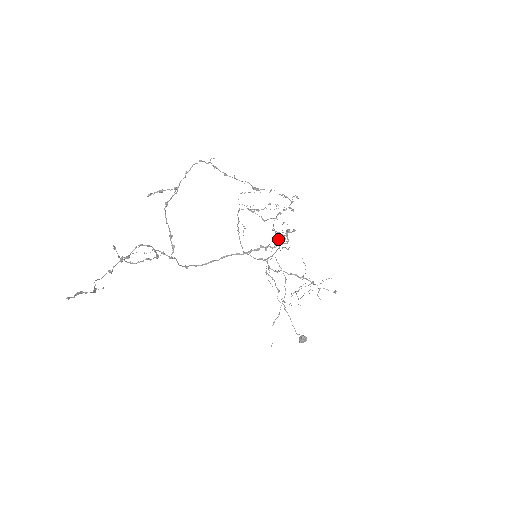
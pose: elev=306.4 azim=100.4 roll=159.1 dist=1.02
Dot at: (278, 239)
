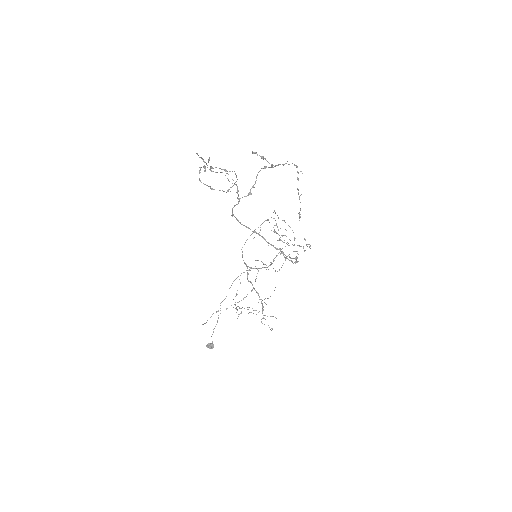
Dot at: occluded
